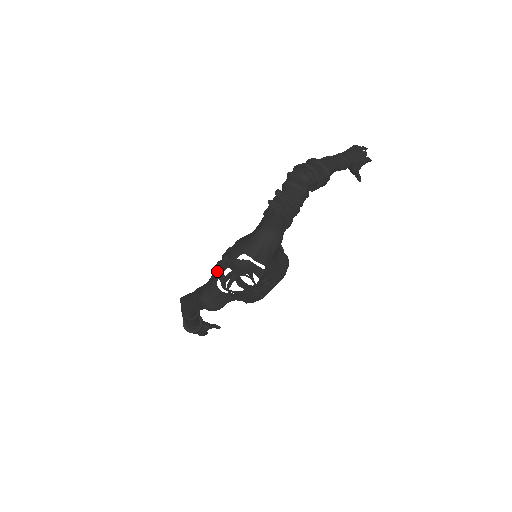
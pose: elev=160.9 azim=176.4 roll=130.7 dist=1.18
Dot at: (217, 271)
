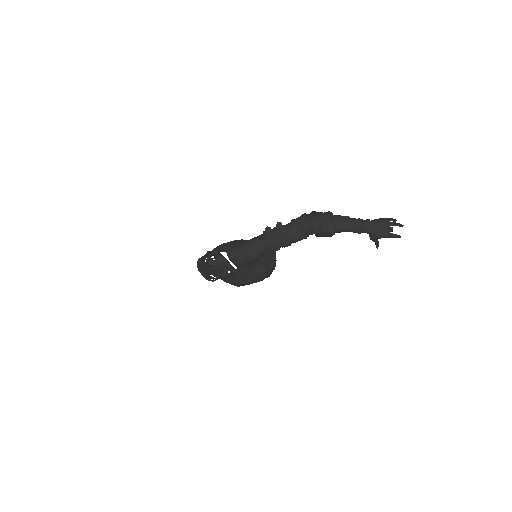
Dot at: occluded
